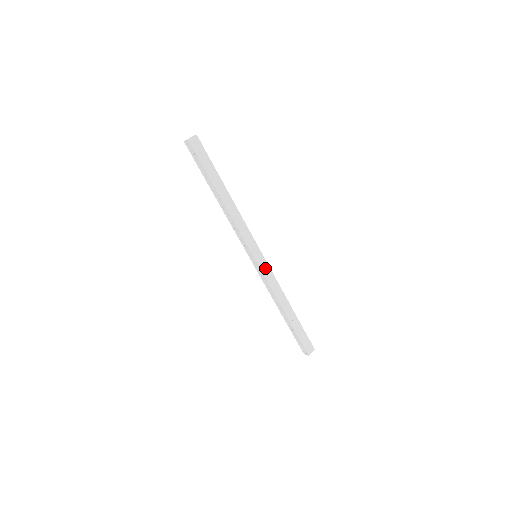
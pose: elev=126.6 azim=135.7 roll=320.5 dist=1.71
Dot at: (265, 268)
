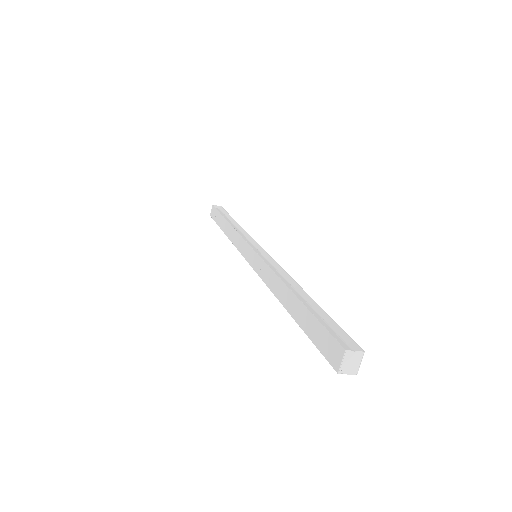
Dot at: occluded
